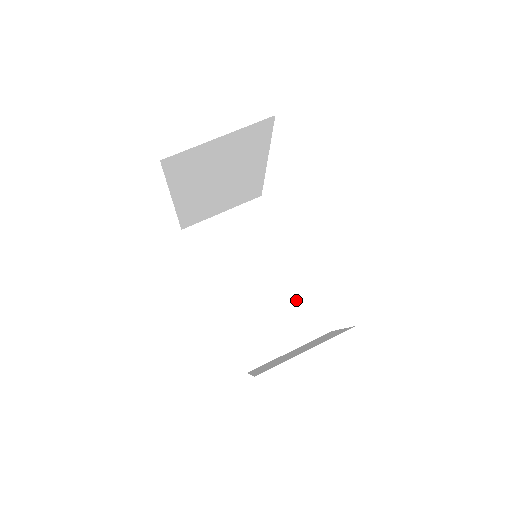
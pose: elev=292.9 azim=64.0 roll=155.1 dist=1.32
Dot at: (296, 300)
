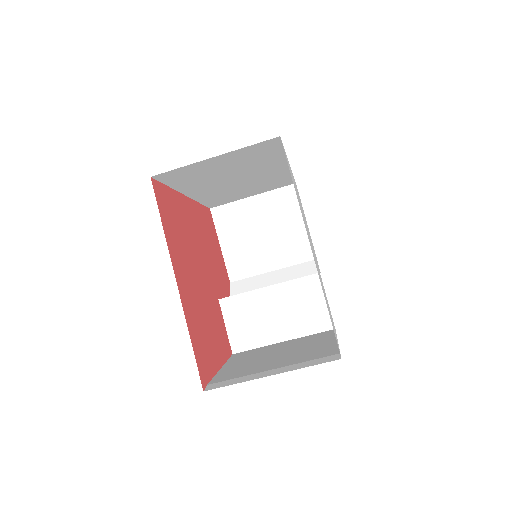
Dot at: (274, 180)
